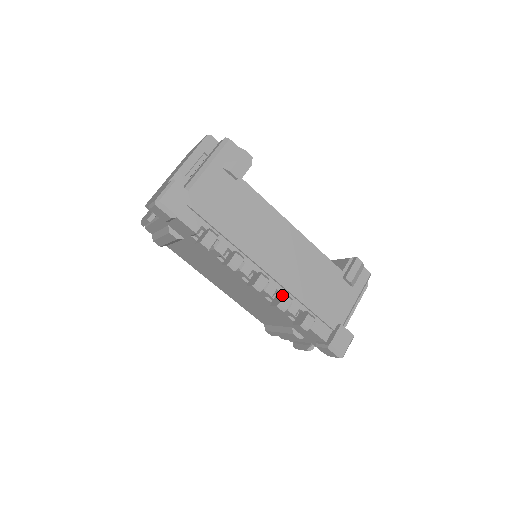
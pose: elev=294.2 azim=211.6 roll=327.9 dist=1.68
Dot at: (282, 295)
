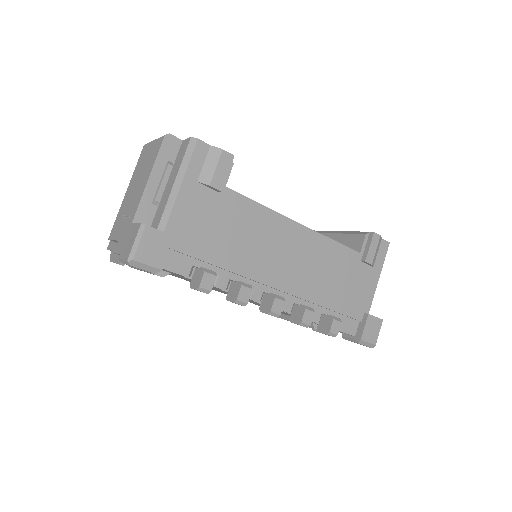
Dot at: (302, 309)
